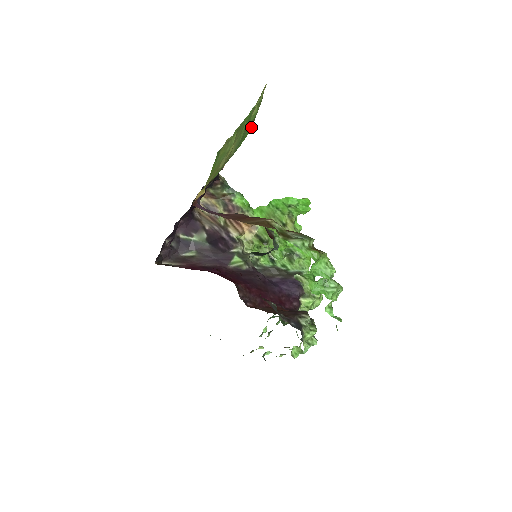
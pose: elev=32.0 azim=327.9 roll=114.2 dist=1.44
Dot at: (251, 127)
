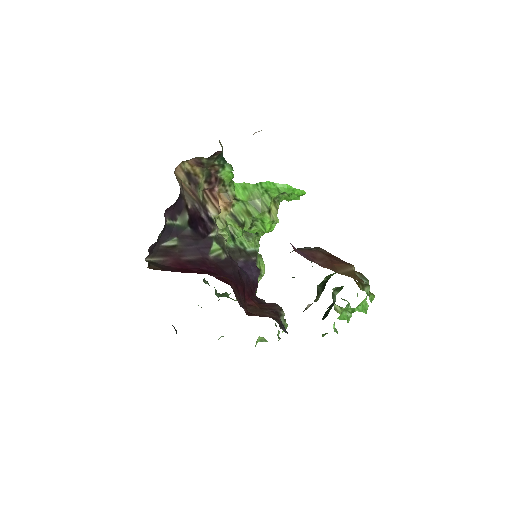
Dot at: occluded
